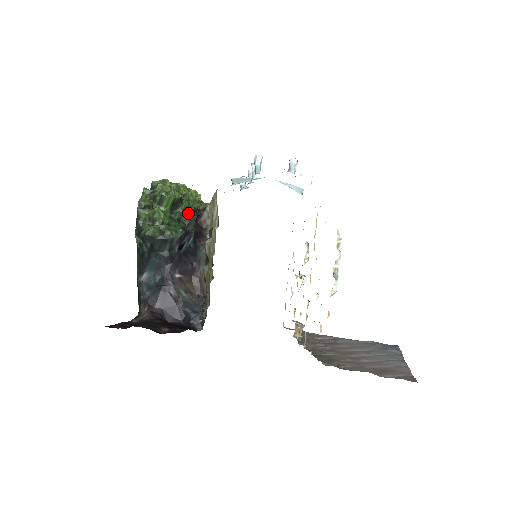
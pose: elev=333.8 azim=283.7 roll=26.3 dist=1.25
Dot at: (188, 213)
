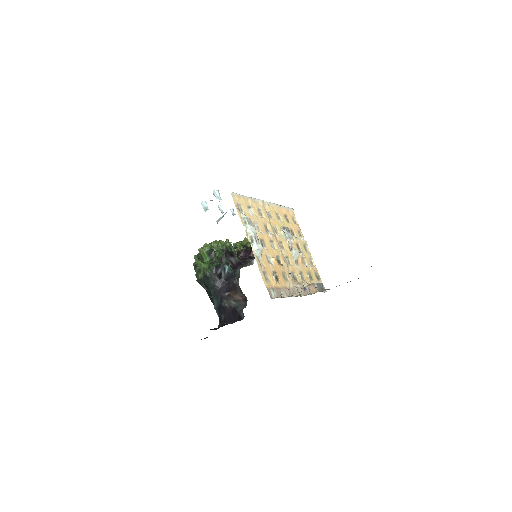
Dot at: (219, 255)
